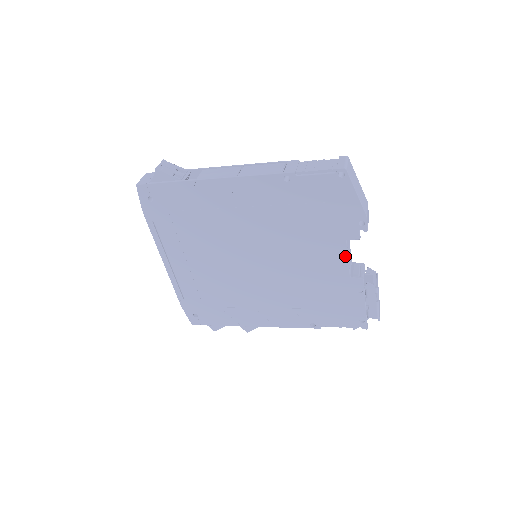
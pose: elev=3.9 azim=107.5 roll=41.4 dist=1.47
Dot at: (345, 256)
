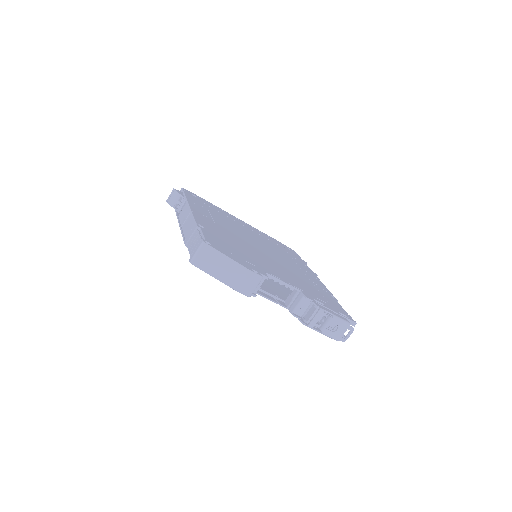
Dot at: (267, 298)
